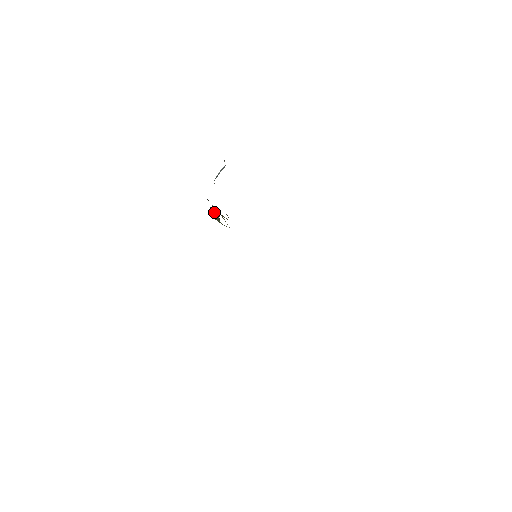
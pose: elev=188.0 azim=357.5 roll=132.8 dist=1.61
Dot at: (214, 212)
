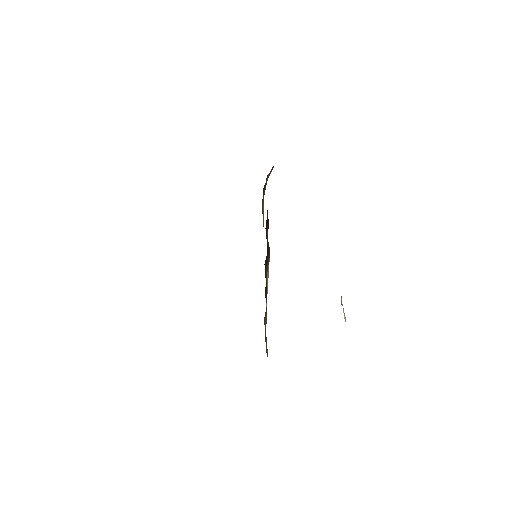
Dot at: (268, 225)
